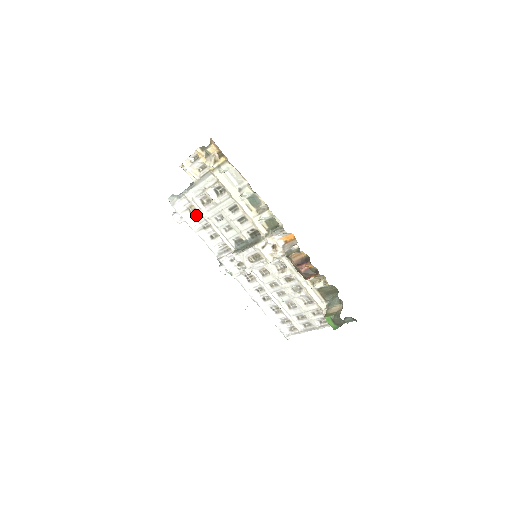
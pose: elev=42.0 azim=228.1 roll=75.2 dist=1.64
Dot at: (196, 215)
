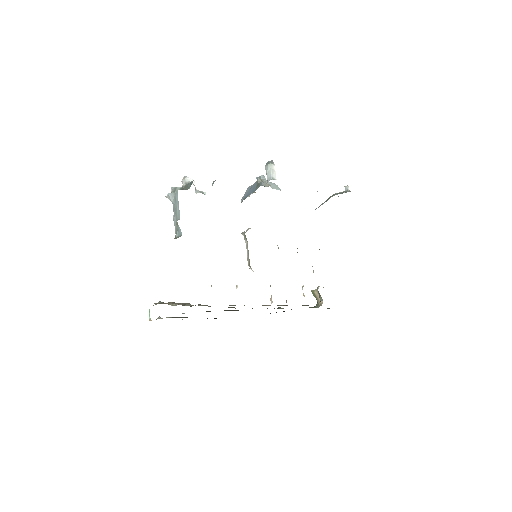
Dot at: occluded
